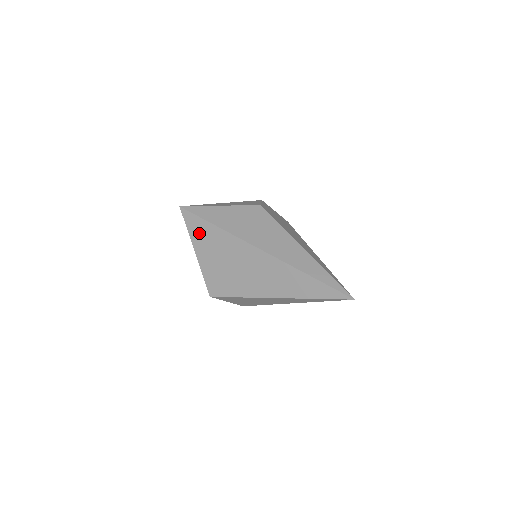
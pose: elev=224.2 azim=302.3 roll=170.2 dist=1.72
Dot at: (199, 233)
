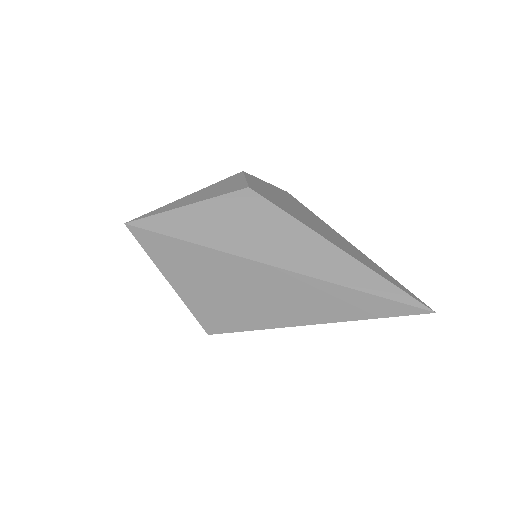
Dot at: (167, 256)
